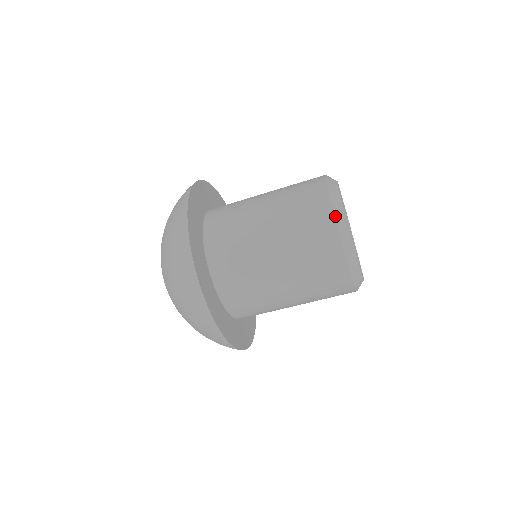
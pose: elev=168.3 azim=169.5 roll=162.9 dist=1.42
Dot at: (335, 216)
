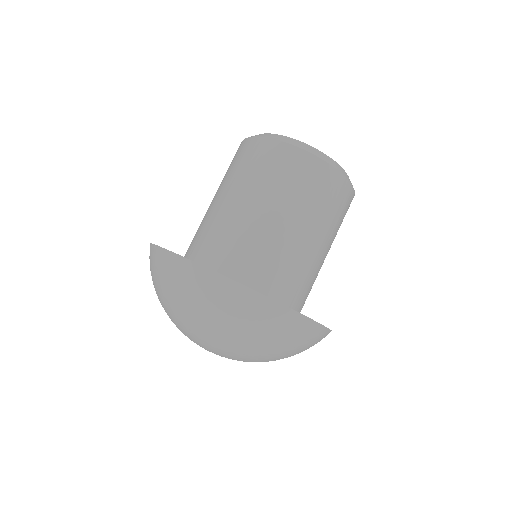
Dot at: (310, 152)
